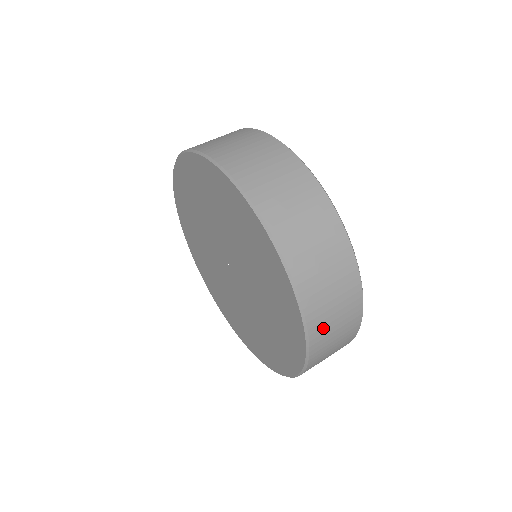
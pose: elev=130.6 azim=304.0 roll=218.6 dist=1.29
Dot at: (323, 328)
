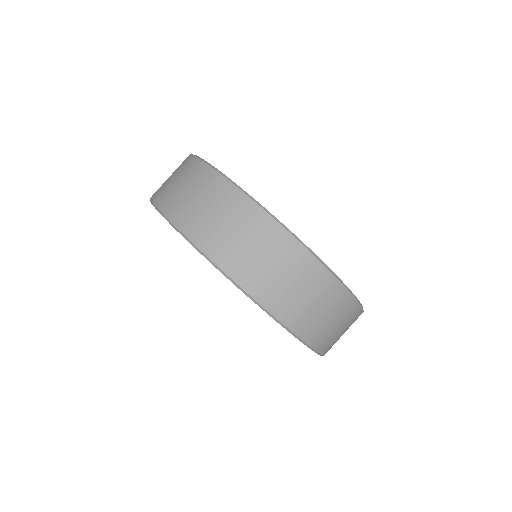
Dot at: (333, 344)
